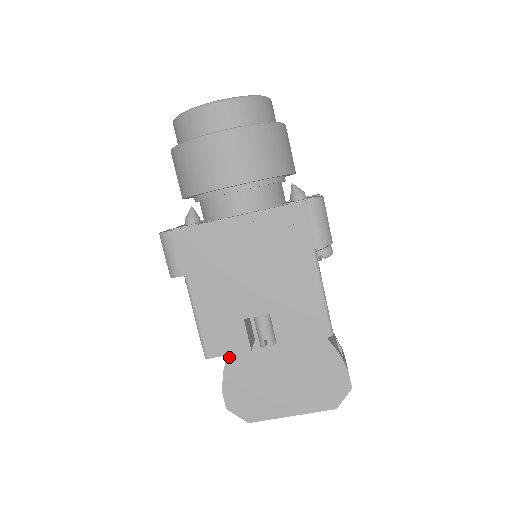
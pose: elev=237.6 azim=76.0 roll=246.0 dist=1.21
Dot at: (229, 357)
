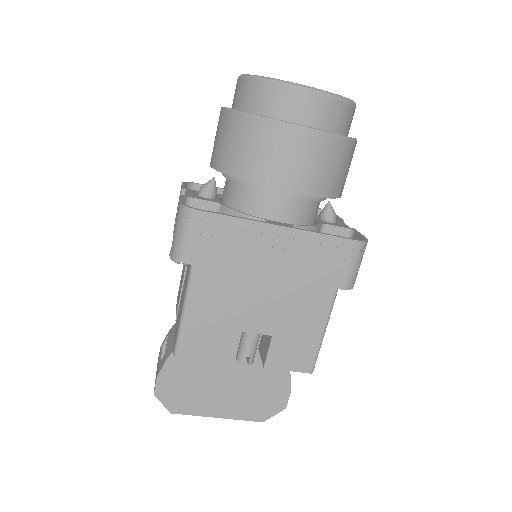
Dot at: occluded
